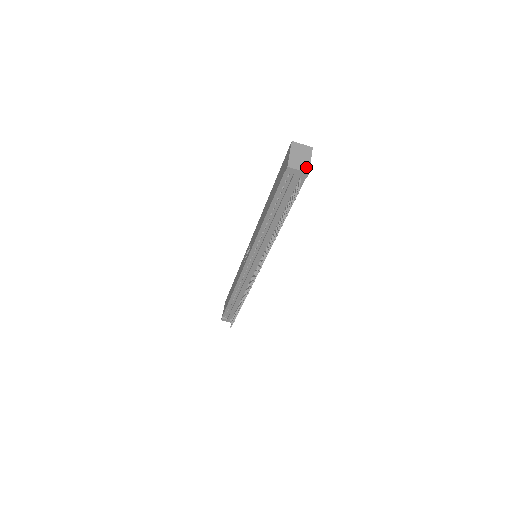
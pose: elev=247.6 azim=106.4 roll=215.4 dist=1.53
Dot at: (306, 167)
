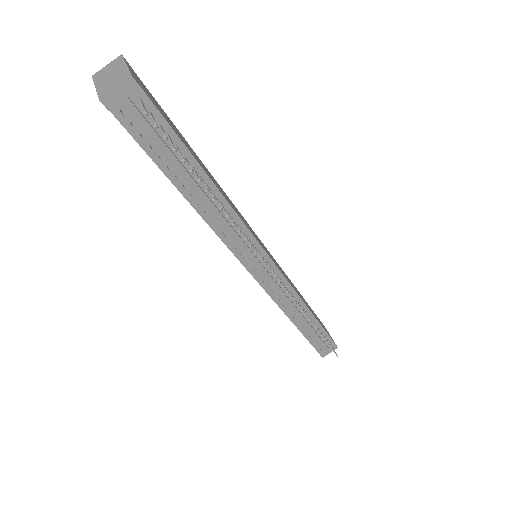
Dot at: (124, 76)
